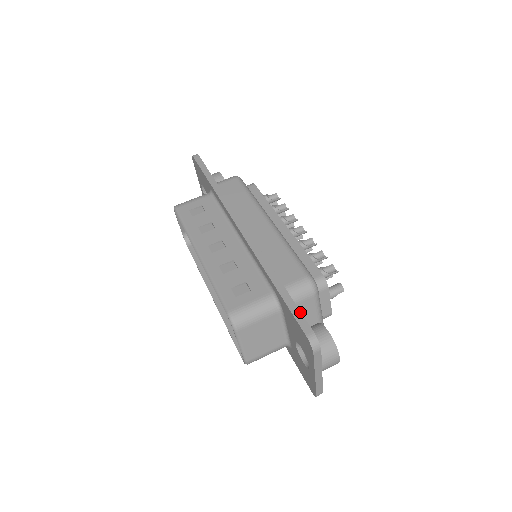
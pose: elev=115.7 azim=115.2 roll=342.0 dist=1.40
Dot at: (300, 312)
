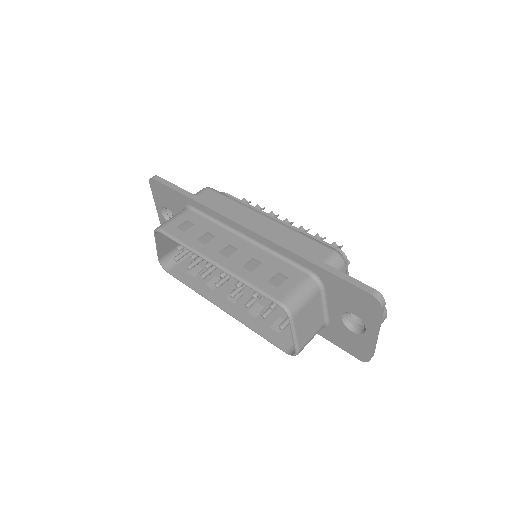
Dot at: (353, 278)
